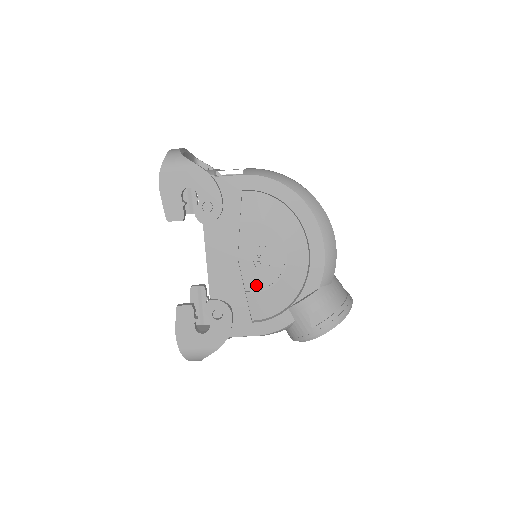
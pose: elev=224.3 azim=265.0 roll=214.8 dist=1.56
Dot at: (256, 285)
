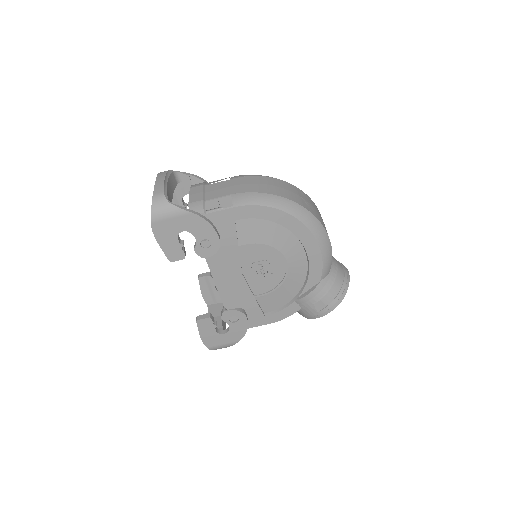
Dot at: (263, 289)
